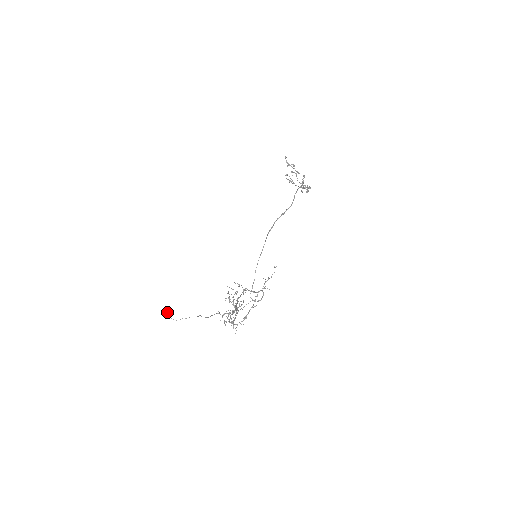
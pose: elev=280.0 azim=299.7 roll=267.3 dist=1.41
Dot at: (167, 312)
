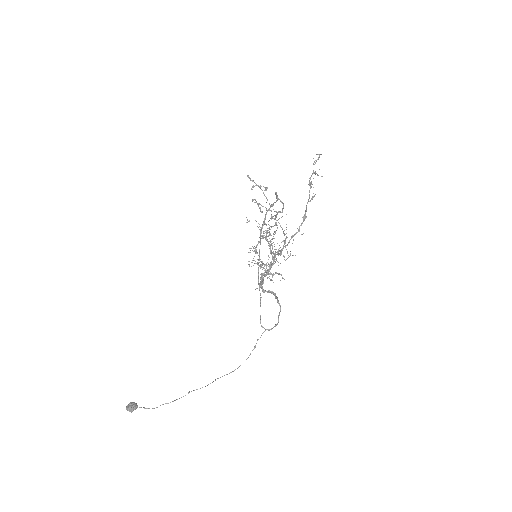
Dot at: occluded
